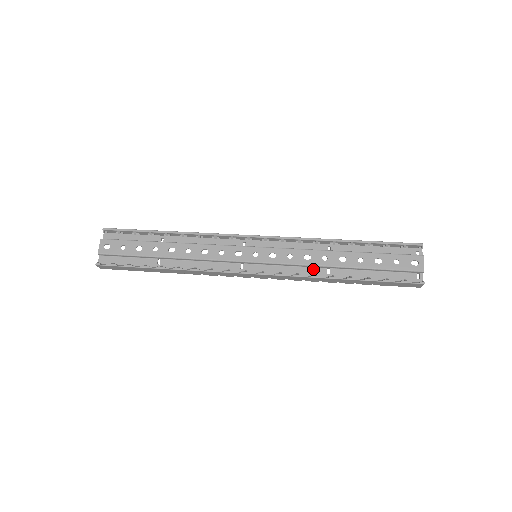
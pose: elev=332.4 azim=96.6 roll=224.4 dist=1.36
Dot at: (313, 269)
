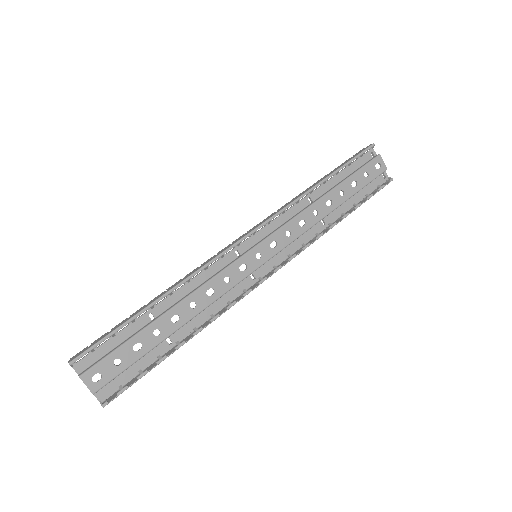
Dot at: (311, 230)
